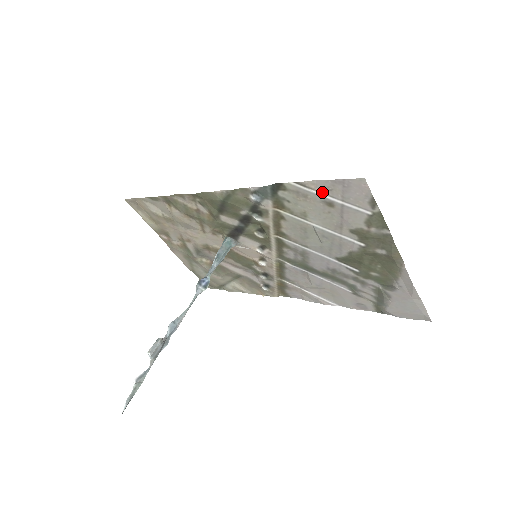
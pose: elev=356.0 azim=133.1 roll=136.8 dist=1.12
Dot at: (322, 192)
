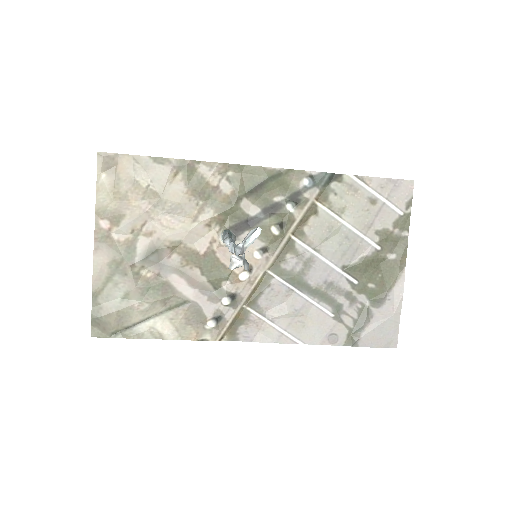
Dot at: (374, 188)
